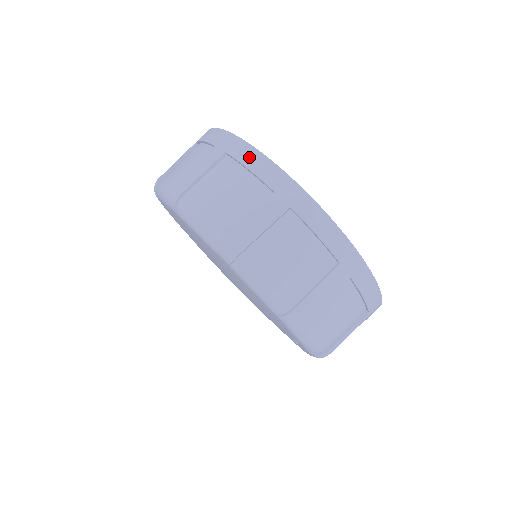
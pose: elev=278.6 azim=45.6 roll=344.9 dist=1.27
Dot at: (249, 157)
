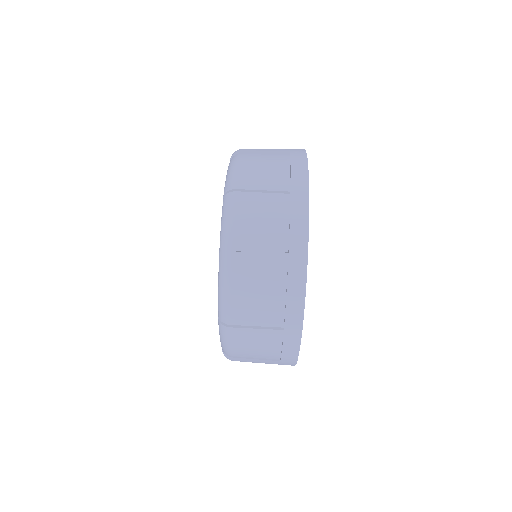
Dot at: (298, 157)
